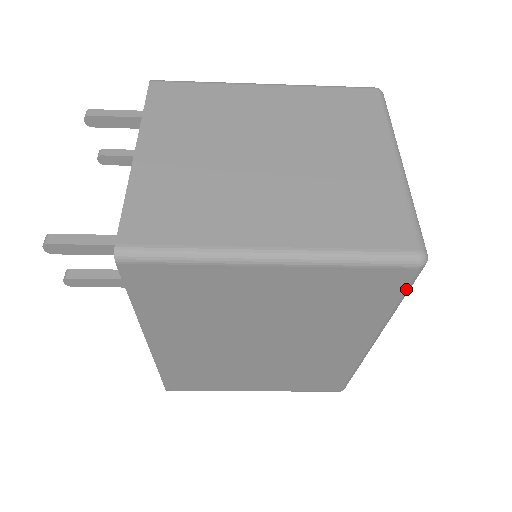
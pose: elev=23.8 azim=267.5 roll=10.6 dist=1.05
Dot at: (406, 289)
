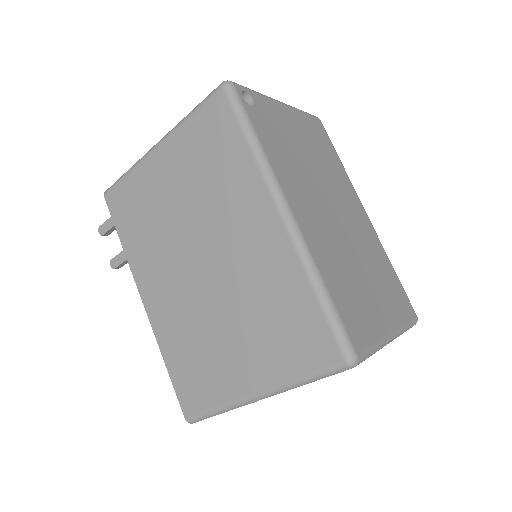
Dot at: (236, 113)
